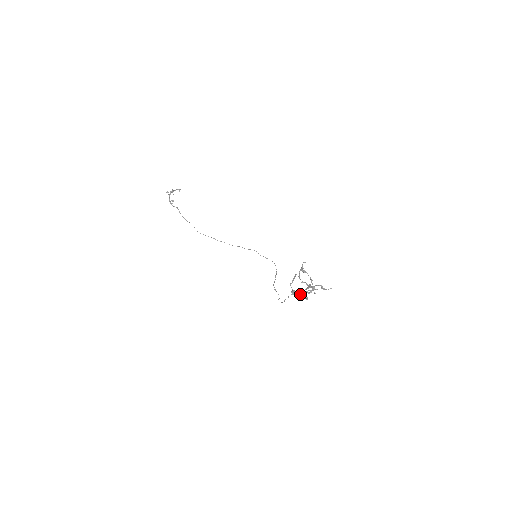
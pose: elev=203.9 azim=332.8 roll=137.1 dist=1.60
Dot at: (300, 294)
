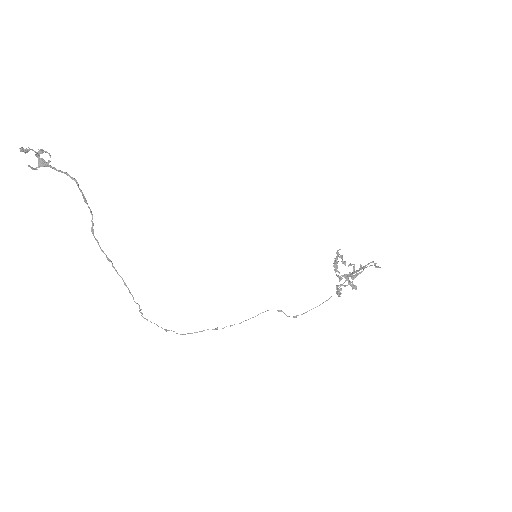
Dot at: (350, 281)
